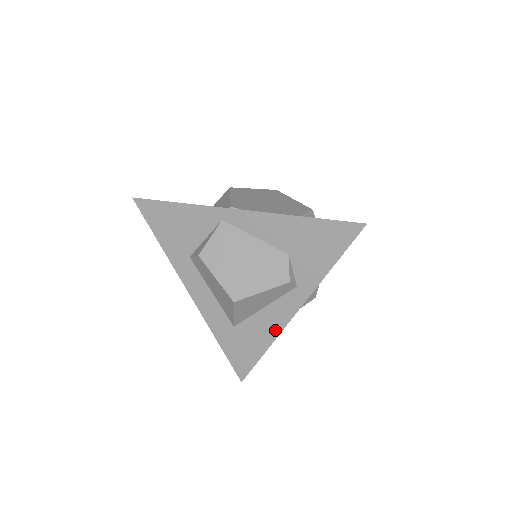
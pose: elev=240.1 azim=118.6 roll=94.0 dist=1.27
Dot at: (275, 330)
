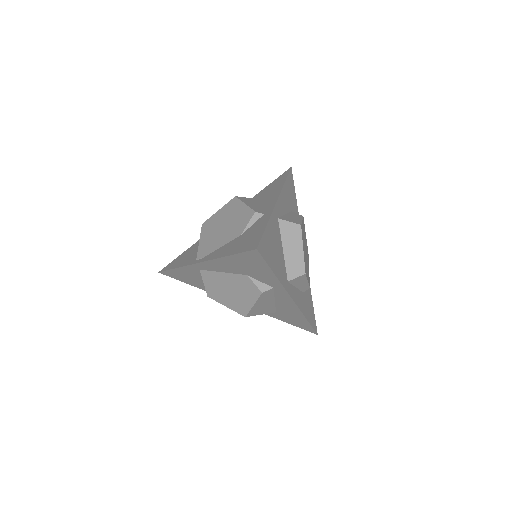
Dot at: (295, 309)
